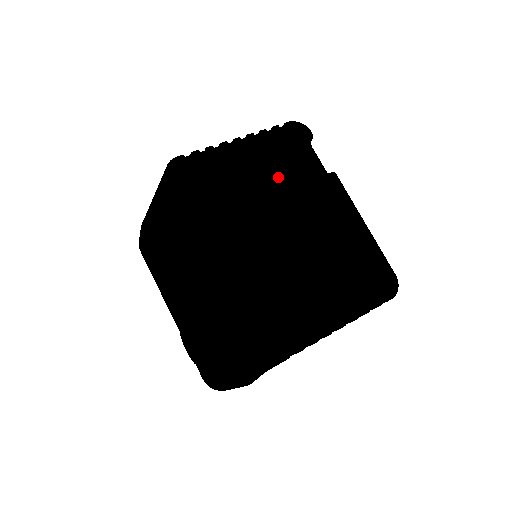
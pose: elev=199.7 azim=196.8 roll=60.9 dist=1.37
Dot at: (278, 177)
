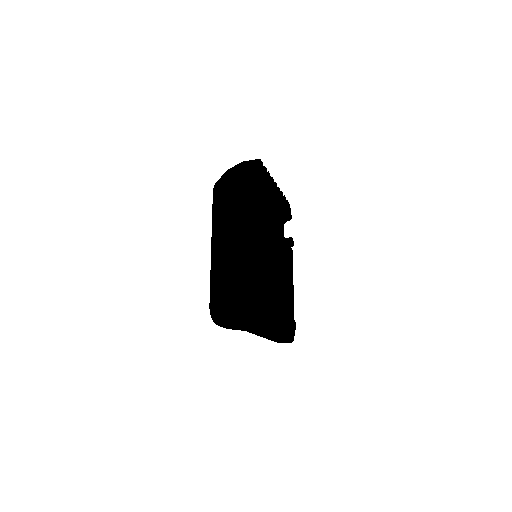
Dot at: occluded
